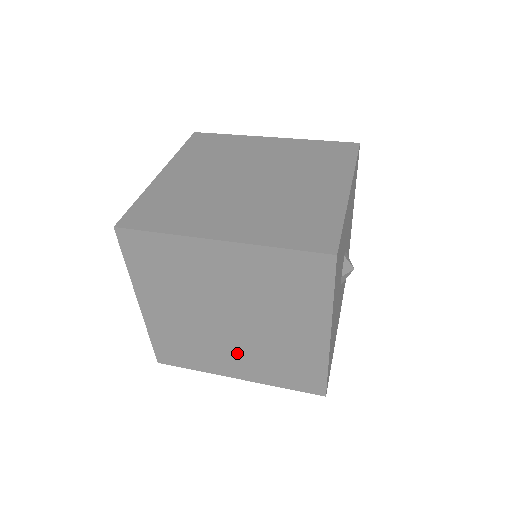
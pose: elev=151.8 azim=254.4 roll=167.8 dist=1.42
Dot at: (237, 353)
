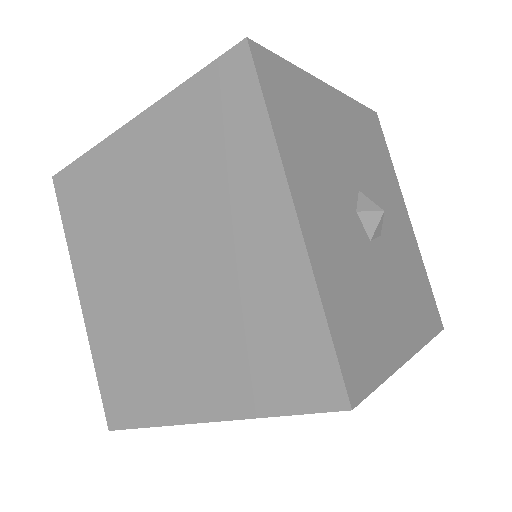
Dot at: (190, 345)
